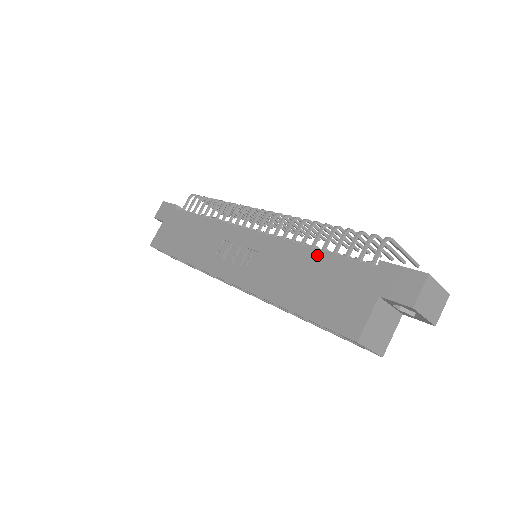
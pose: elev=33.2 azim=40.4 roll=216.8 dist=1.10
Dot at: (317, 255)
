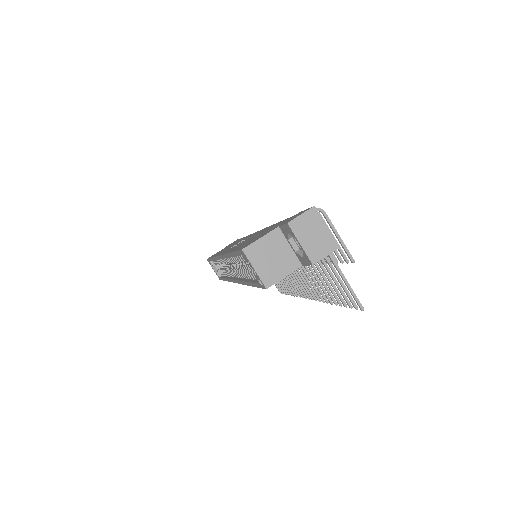
Dot at: occluded
